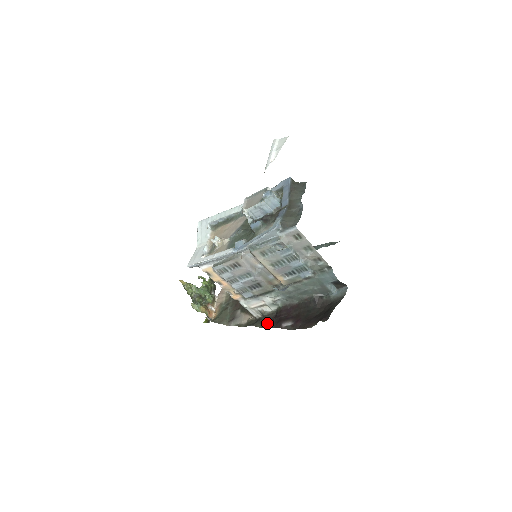
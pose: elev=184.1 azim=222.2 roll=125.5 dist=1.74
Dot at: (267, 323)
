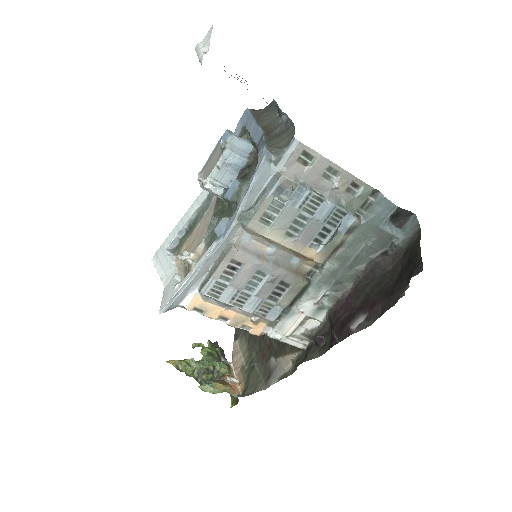
Dot at: (324, 344)
